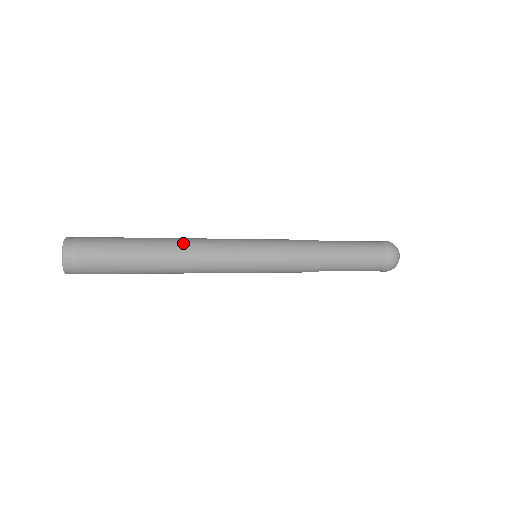
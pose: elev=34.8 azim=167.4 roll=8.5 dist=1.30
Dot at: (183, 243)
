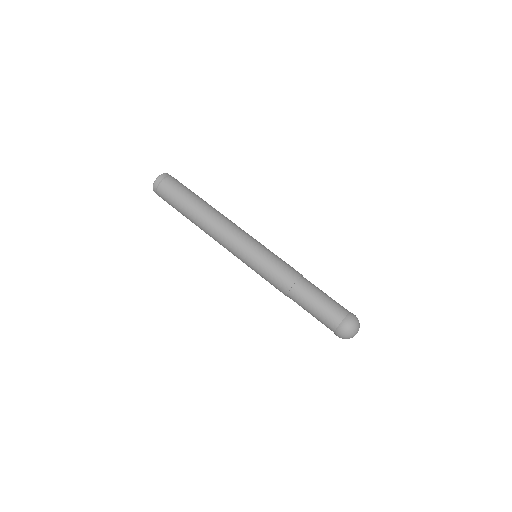
Dot at: (214, 217)
